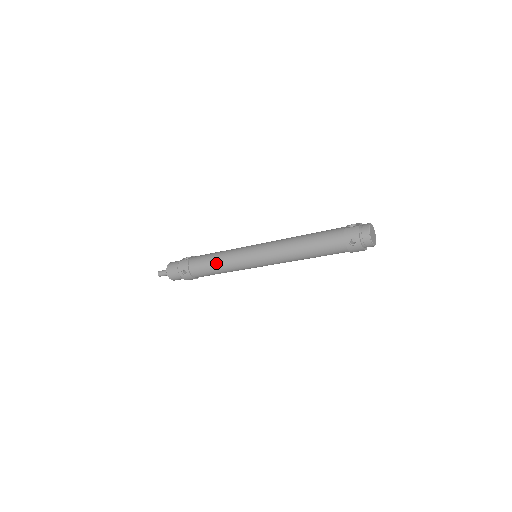
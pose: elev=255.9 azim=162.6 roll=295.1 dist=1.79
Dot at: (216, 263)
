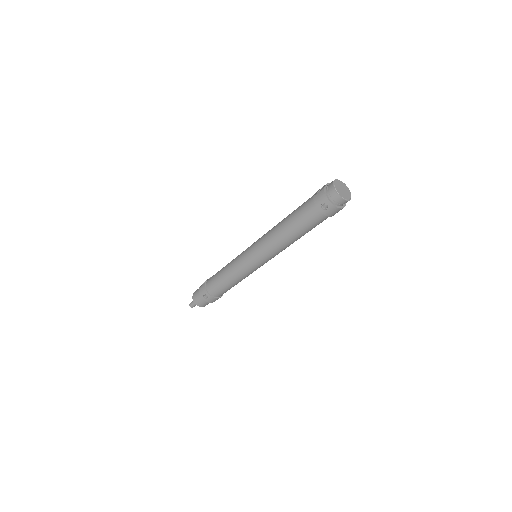
Dot at: (226, 277)
